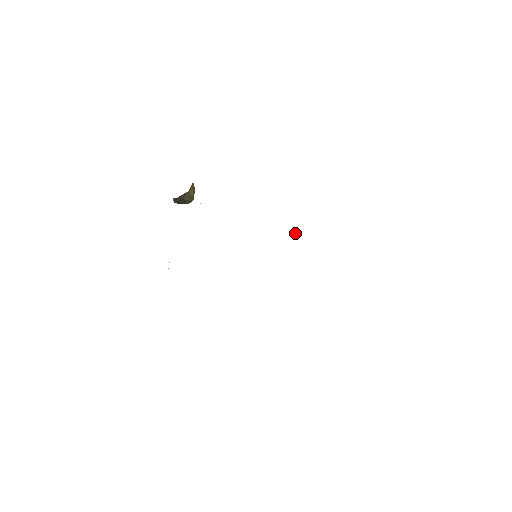
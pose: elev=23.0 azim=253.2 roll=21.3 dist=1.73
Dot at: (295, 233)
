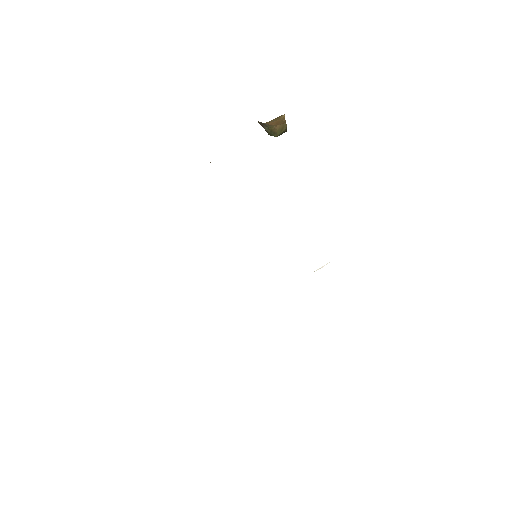
Dot at: (326, 264)
